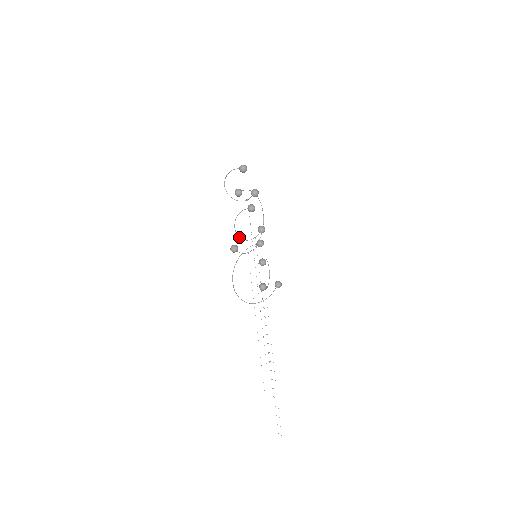
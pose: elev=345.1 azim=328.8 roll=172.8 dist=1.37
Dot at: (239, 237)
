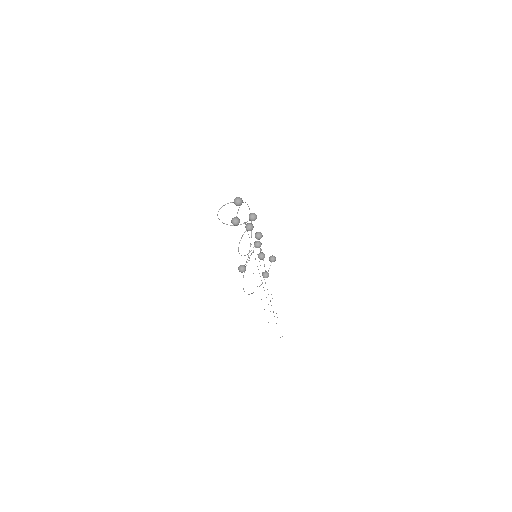
Dot at: occluded
